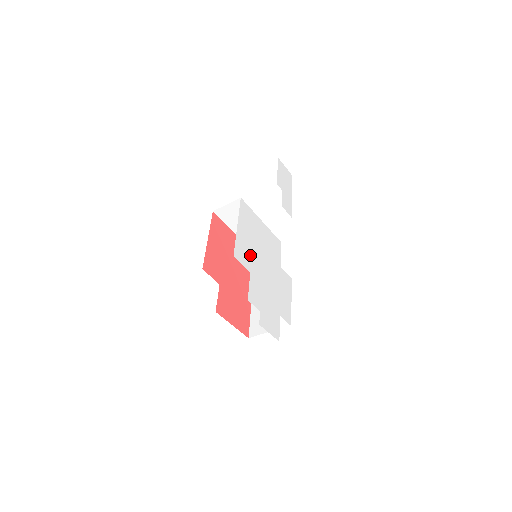
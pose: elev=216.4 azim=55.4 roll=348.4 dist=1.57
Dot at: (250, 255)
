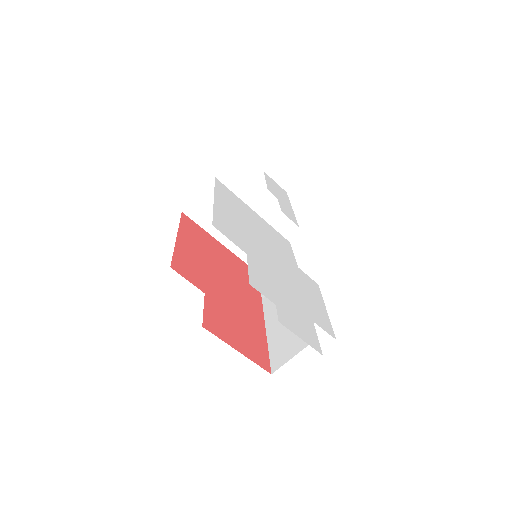
Dot at: (242, 236)
